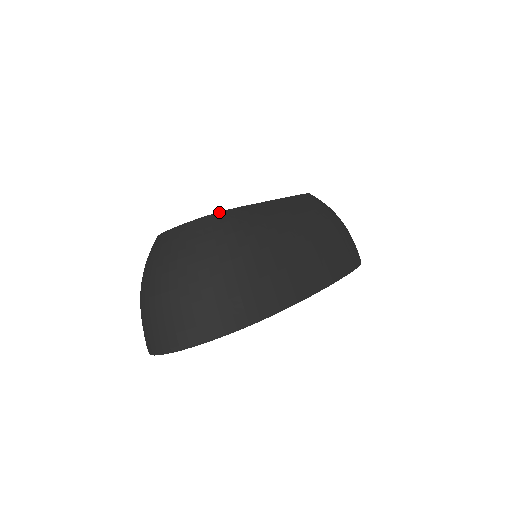
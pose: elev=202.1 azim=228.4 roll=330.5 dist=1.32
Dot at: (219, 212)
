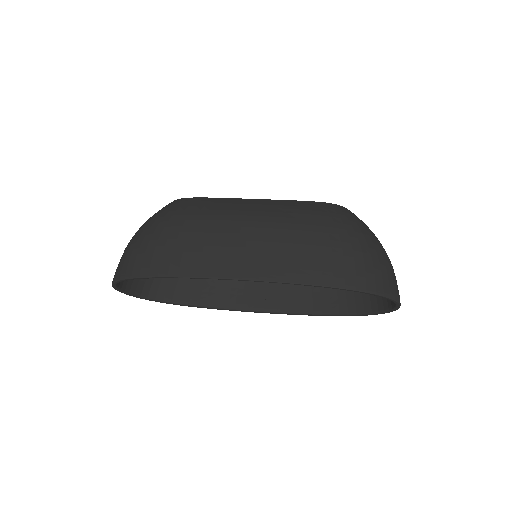
Dot at: (181, 198)
